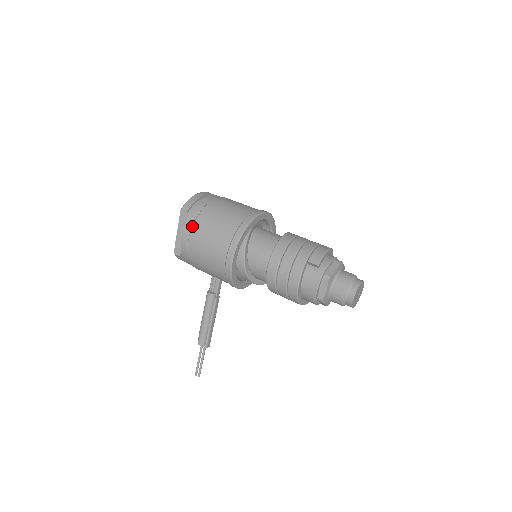
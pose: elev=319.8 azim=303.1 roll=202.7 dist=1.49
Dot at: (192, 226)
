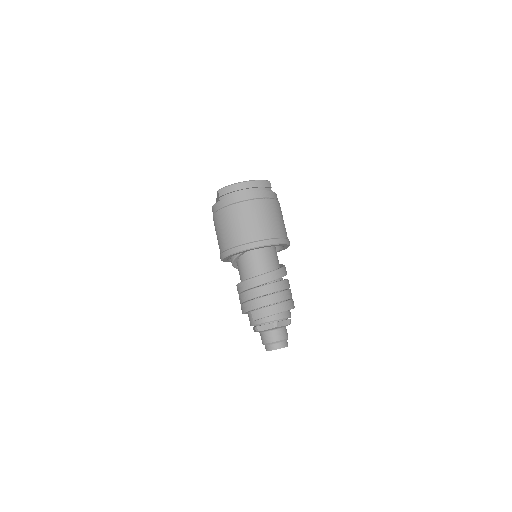
Dot at: (215, 212)
